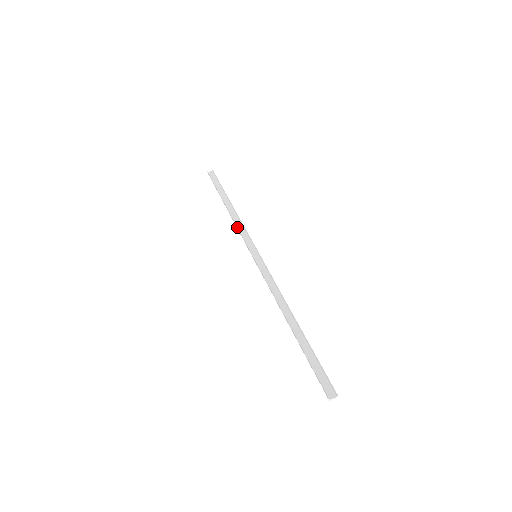
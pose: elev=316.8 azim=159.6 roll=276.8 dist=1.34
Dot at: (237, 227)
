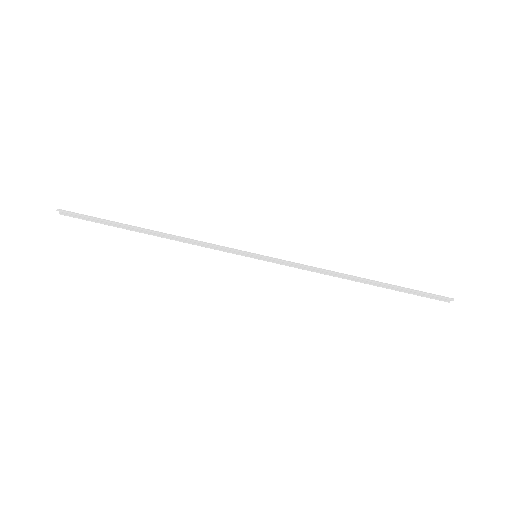
Dot at: occluded
